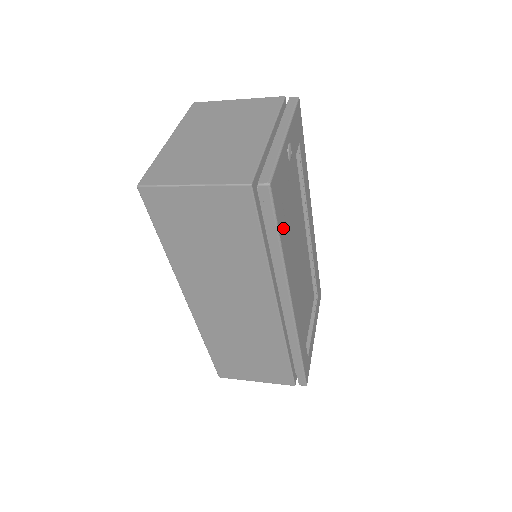
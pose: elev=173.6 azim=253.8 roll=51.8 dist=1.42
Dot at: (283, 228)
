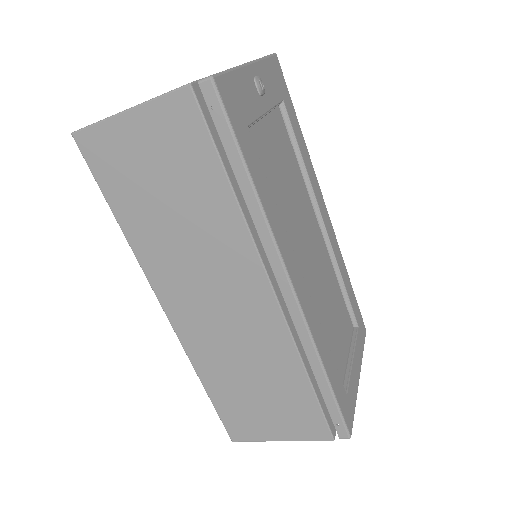
Dot at: (254, 160)
